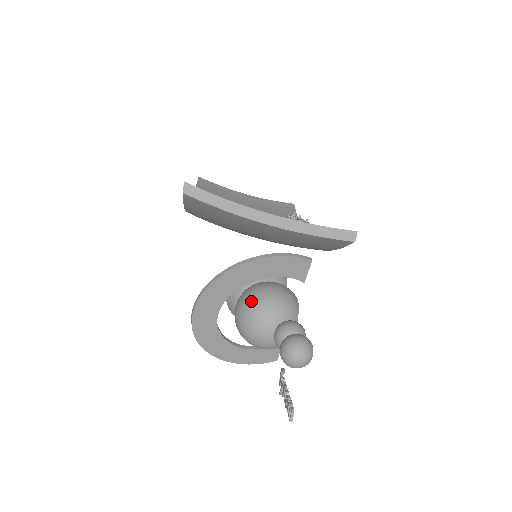
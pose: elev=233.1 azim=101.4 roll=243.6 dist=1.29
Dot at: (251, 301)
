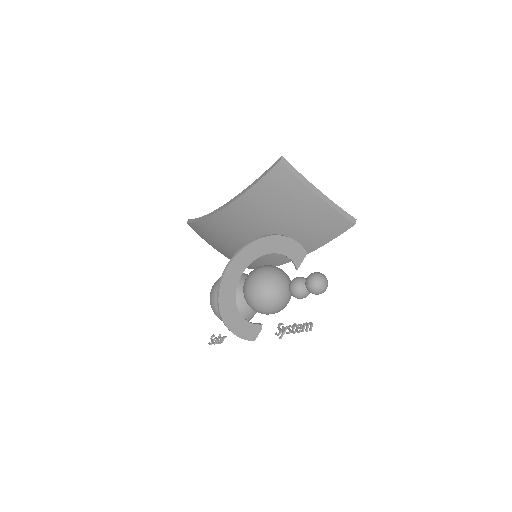
Dot at: (267, 268)
